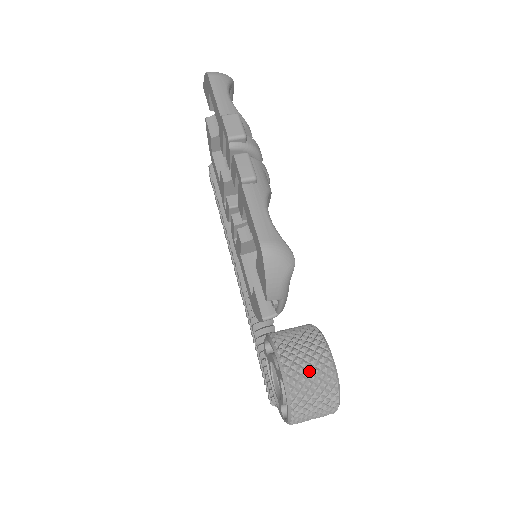
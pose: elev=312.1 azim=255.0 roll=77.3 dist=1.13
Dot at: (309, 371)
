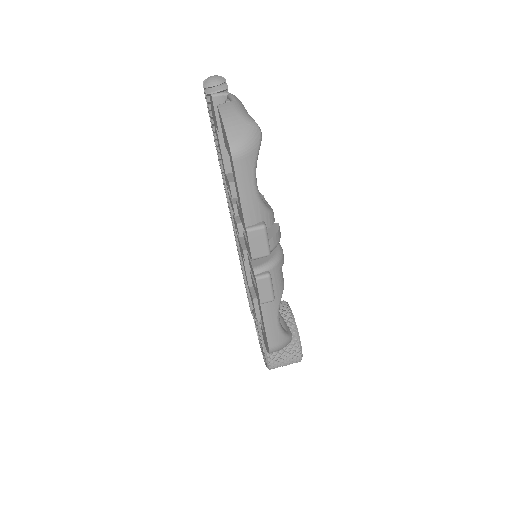
Dot at: (285, 360)
